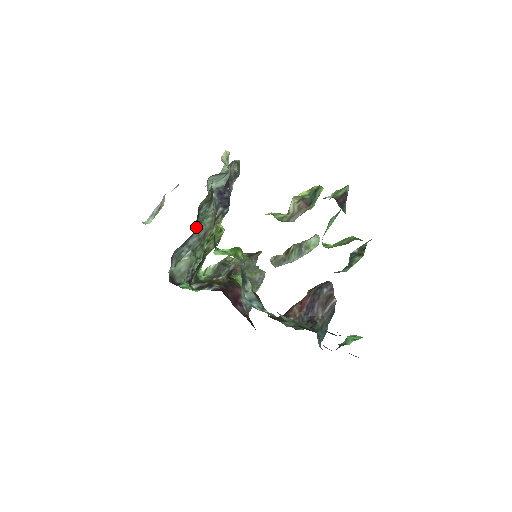
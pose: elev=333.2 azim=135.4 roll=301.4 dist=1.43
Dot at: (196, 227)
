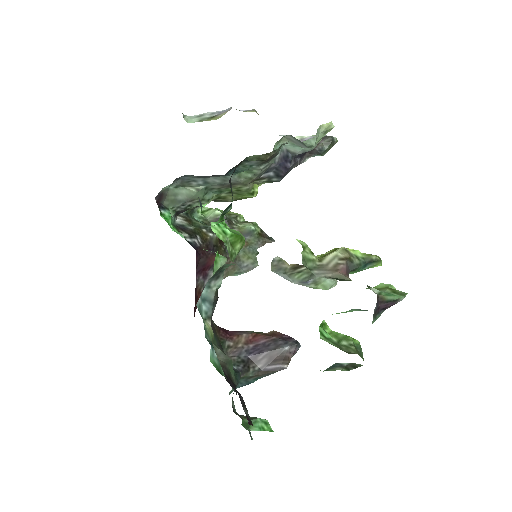
Dot at: (227, 173)
